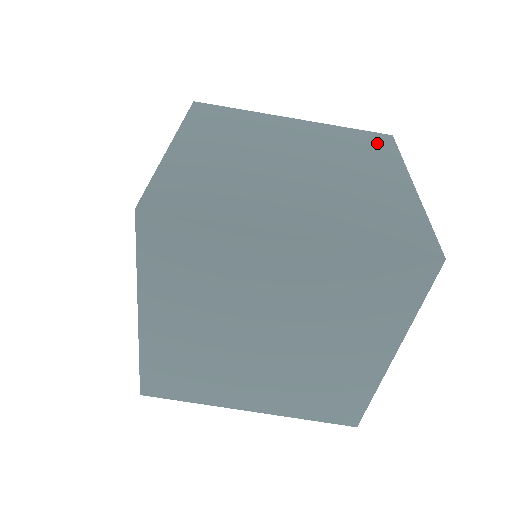
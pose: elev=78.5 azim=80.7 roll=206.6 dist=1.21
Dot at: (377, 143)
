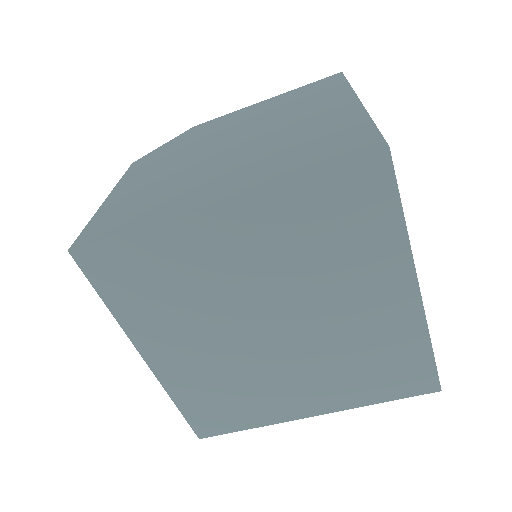
Dot at: (363, 203)
